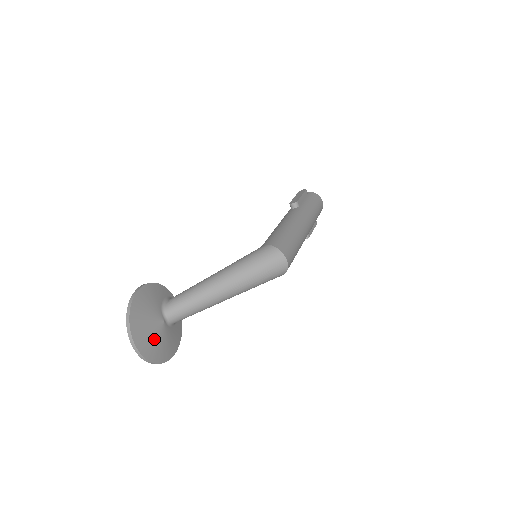
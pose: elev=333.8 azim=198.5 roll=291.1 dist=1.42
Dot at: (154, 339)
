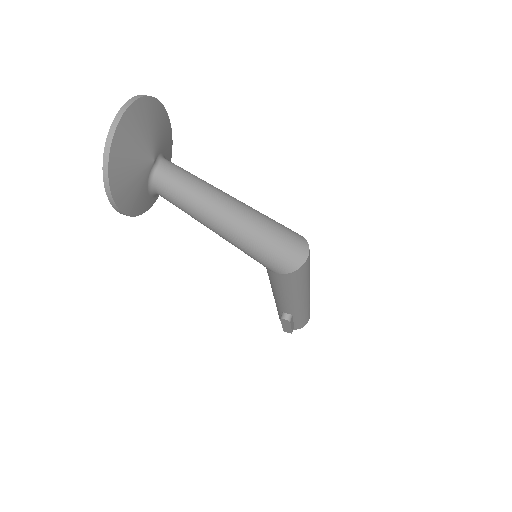
Dot at: (134, 152)
